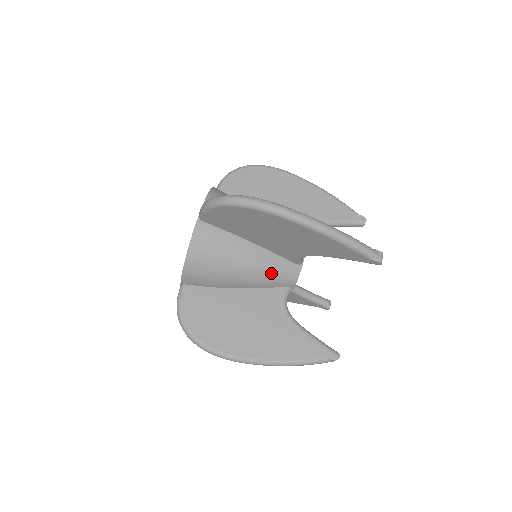
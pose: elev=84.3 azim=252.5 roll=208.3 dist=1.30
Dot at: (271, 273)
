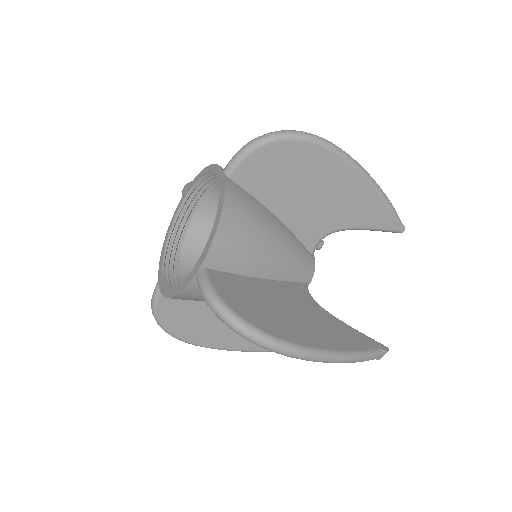
Dot at: occluded
